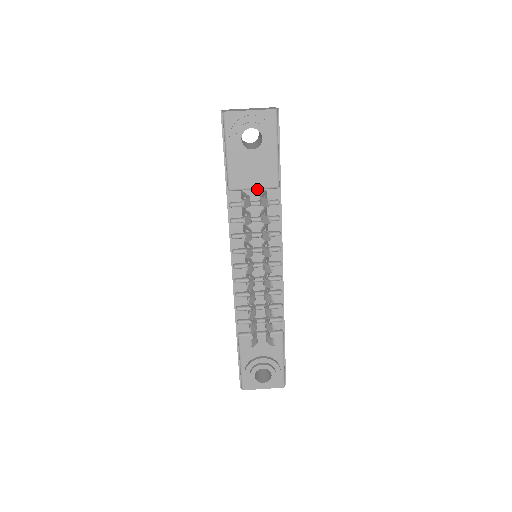
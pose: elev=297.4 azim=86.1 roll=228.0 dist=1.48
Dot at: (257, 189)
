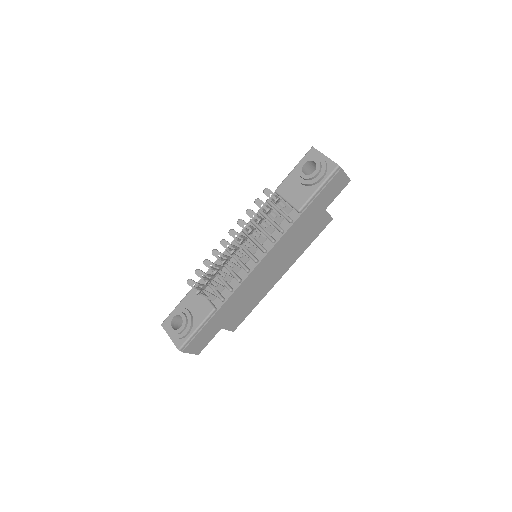
Dot at: (288, 203)
